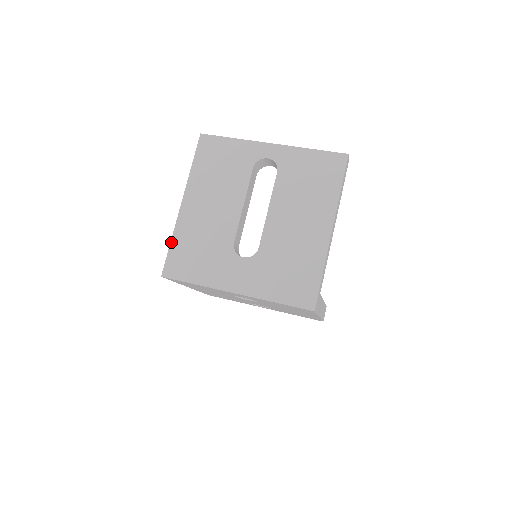
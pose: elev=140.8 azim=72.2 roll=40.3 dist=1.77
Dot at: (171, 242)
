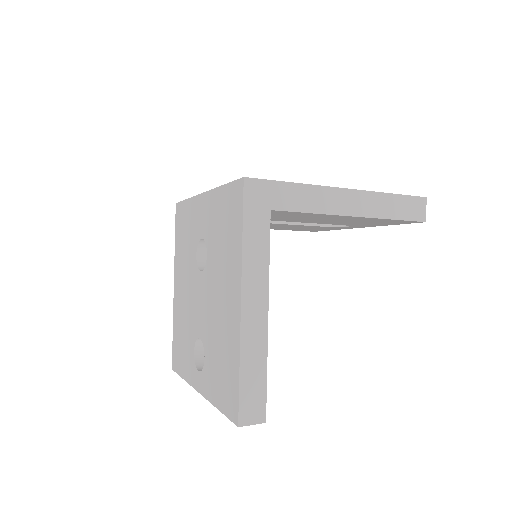
Dot at: occluded
